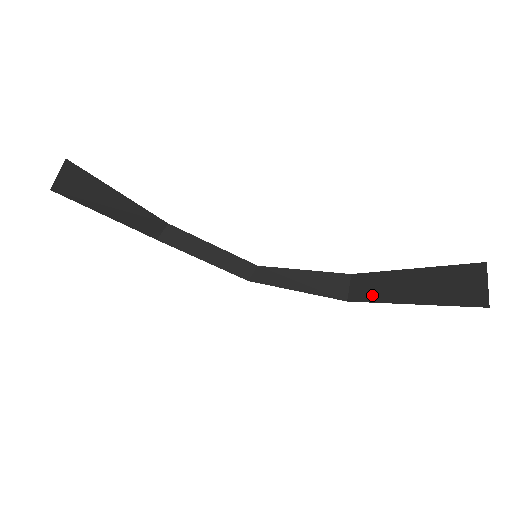
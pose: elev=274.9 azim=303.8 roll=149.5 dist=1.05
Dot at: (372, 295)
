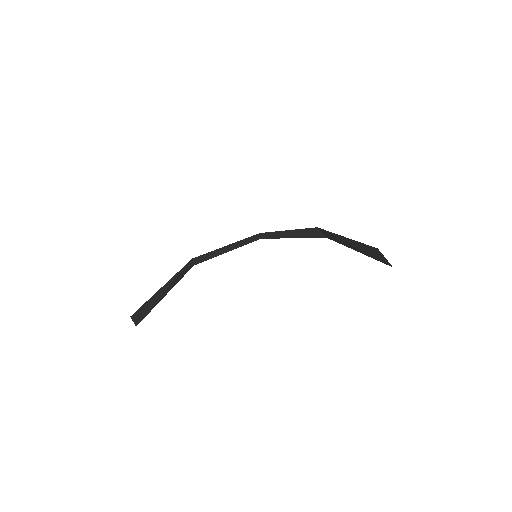
Dot at: (336, 241)
